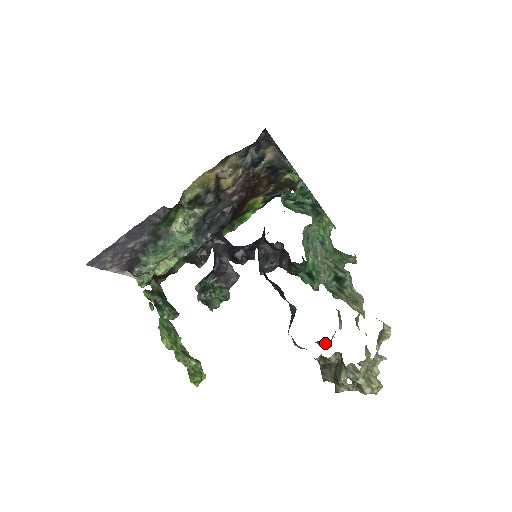
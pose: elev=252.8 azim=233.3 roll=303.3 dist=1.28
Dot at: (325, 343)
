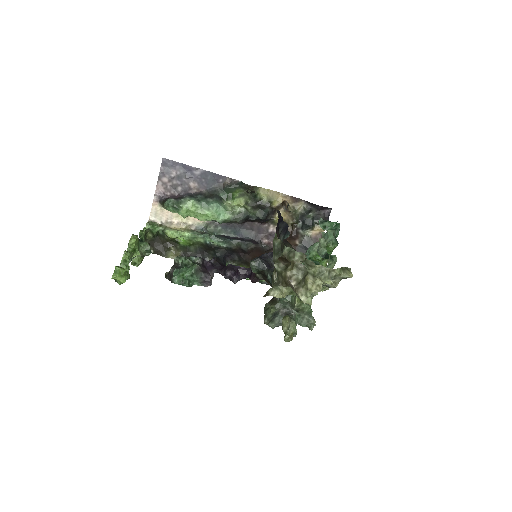
Dot at: occluded
